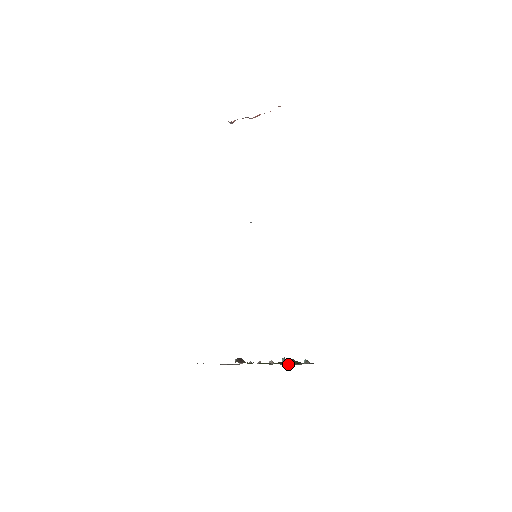
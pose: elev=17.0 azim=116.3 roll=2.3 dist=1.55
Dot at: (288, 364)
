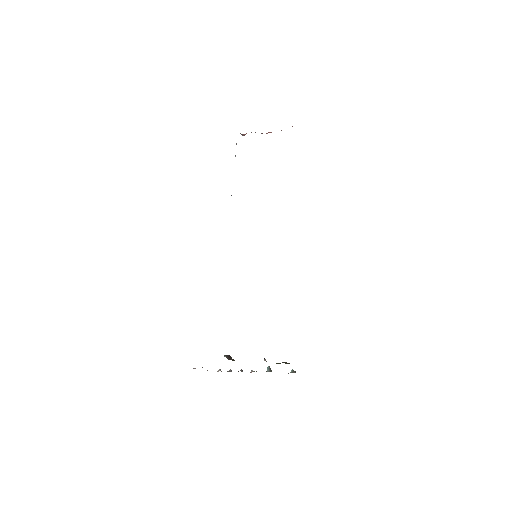
Dot at: occluded
